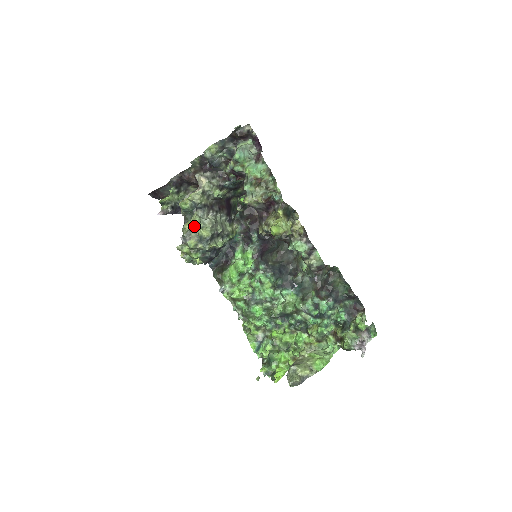
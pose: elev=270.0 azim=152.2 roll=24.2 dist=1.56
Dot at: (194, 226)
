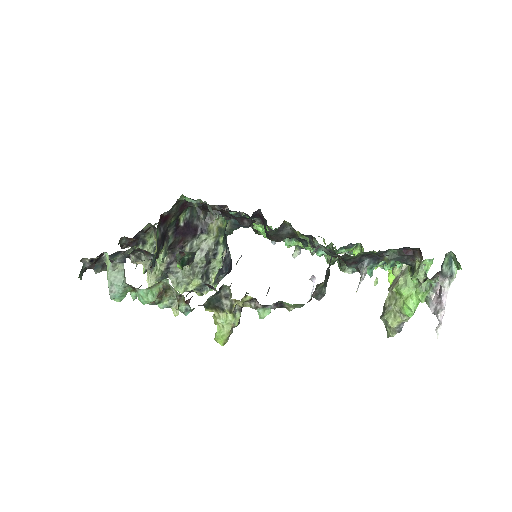
Dot at: (182, 290)
